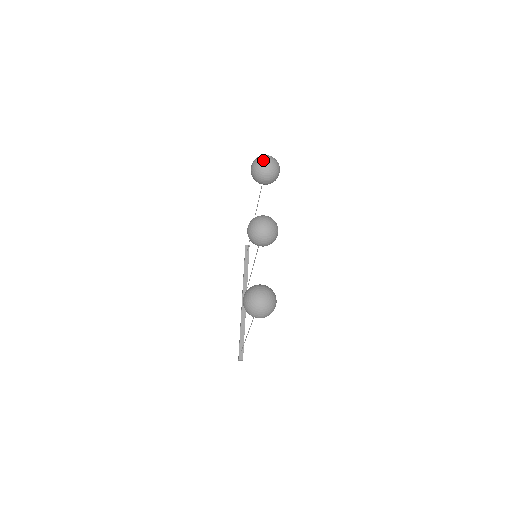
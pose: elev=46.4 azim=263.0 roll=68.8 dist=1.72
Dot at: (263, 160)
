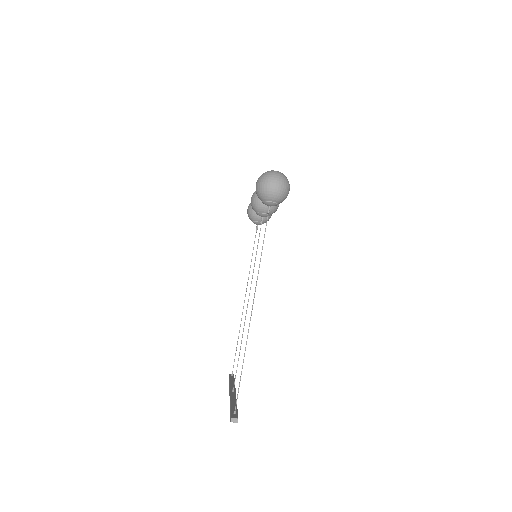
Dot at: occluded
